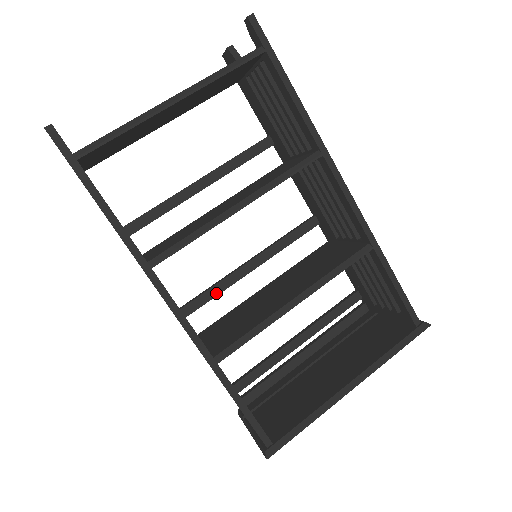
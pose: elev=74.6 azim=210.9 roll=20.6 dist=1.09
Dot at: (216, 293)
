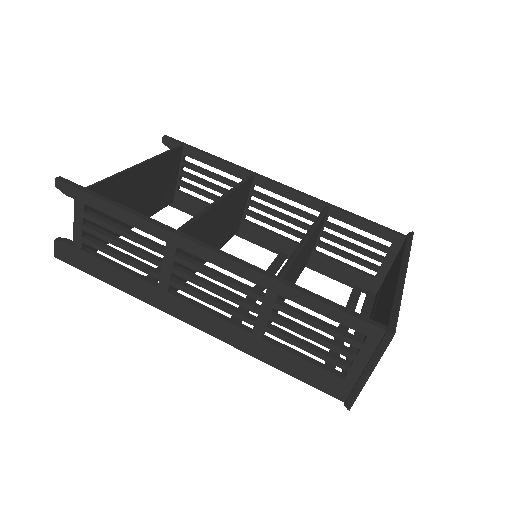
Dot at: occluded
